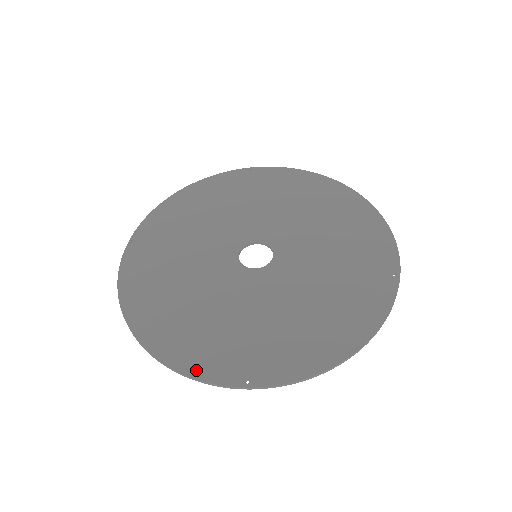
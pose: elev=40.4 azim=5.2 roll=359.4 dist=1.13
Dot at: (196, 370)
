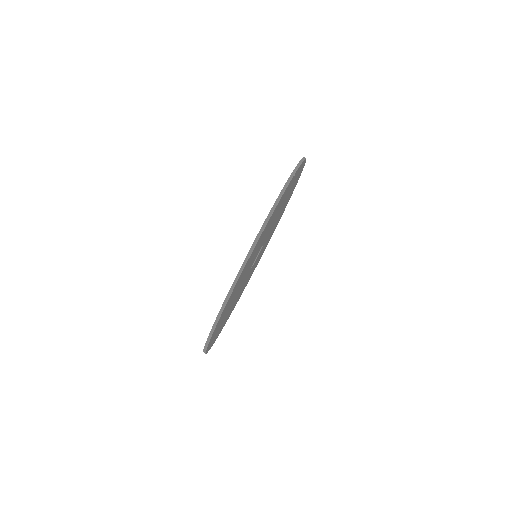
Dot at: occluded
